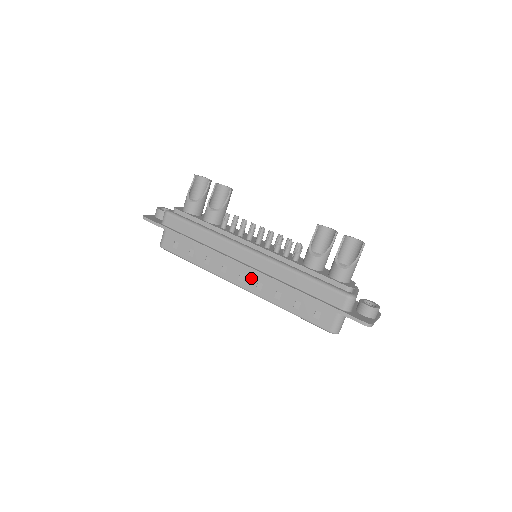
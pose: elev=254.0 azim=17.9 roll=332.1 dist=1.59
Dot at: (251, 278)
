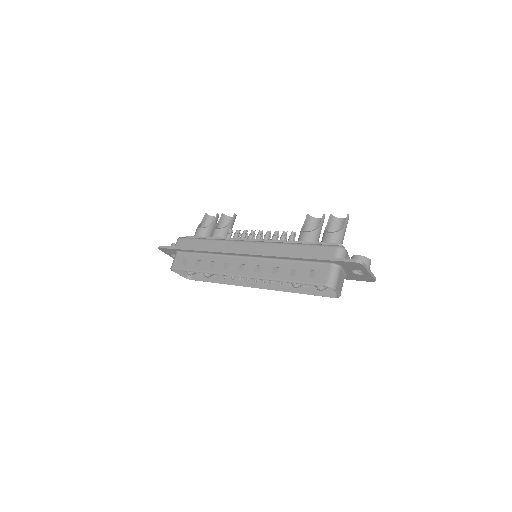
Dot at: (251, 265)
